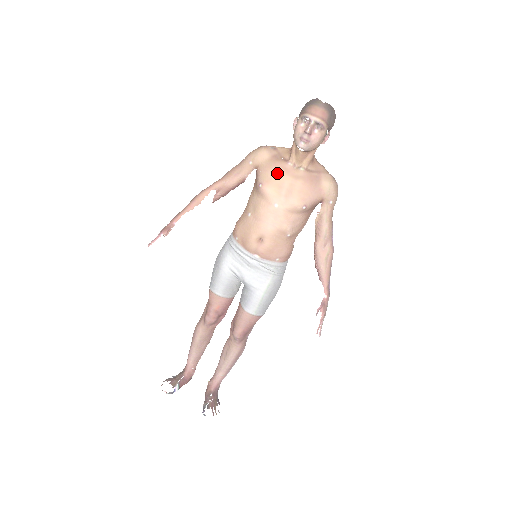
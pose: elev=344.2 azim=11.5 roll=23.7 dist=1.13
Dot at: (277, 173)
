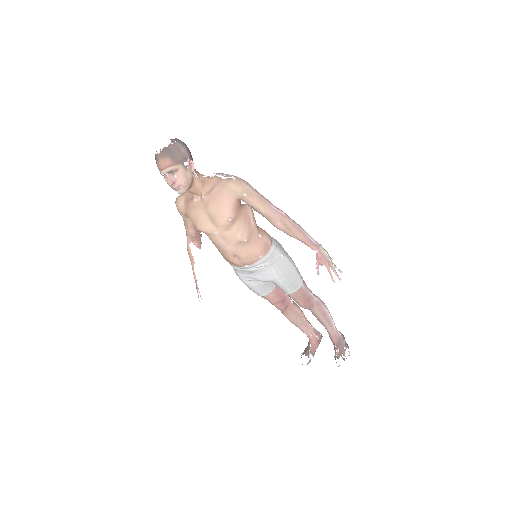
Dot at: (195, 214)
